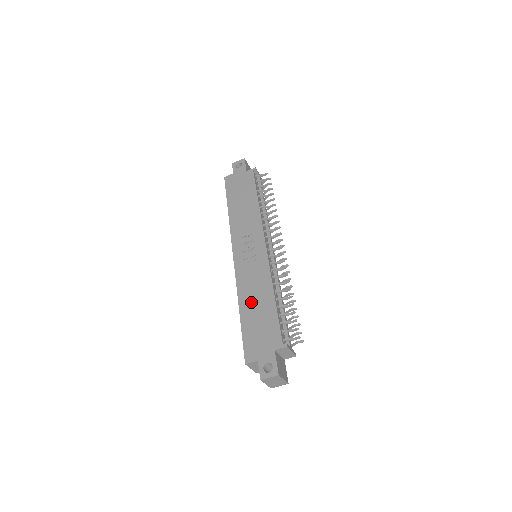
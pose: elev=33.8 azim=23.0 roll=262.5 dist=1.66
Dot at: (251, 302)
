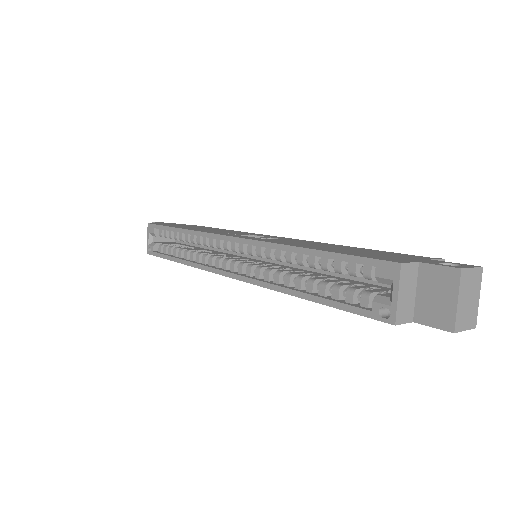
Dot at: (317, 246)
